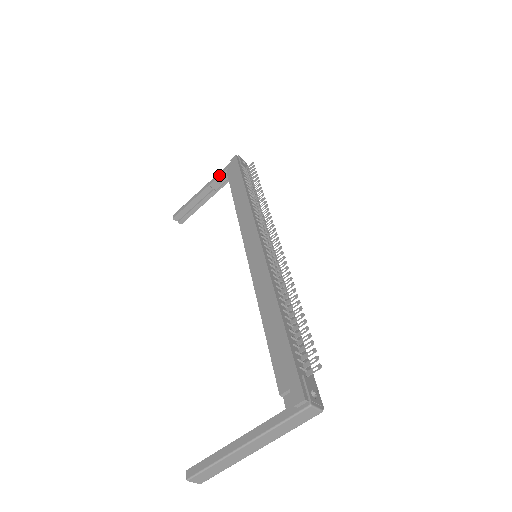
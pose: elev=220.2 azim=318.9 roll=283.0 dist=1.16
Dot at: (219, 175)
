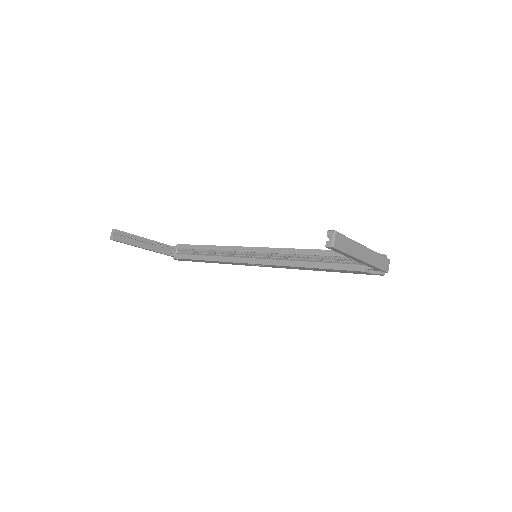
Dot at: occluded
